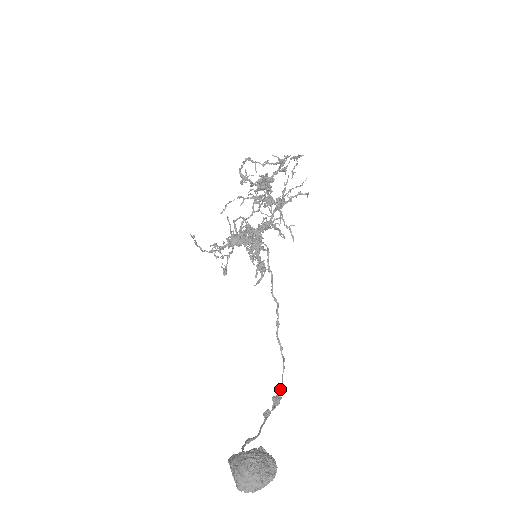
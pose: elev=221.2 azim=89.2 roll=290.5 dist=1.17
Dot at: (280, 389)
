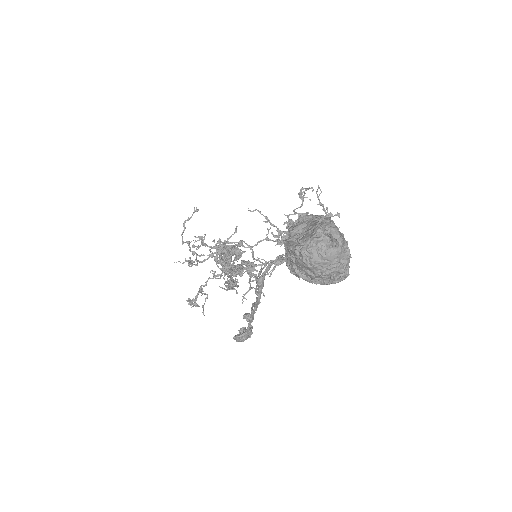
Dot at: occluded
